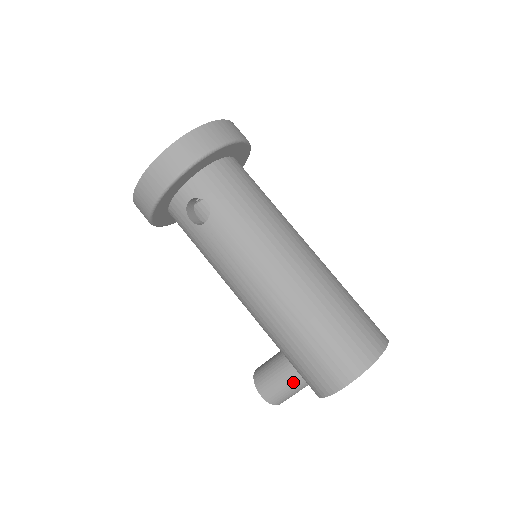
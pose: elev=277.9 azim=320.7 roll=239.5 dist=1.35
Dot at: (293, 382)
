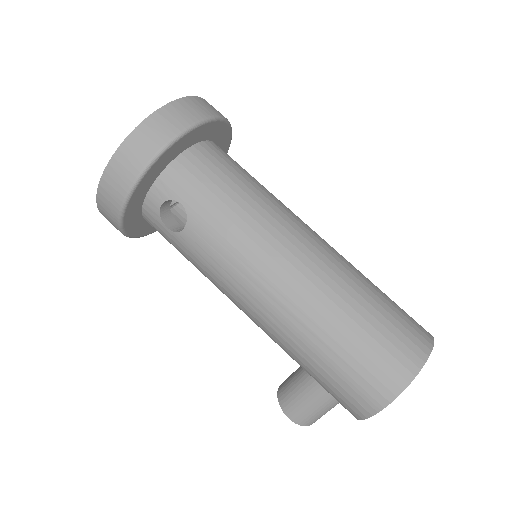
Dot at: (322, 401)
